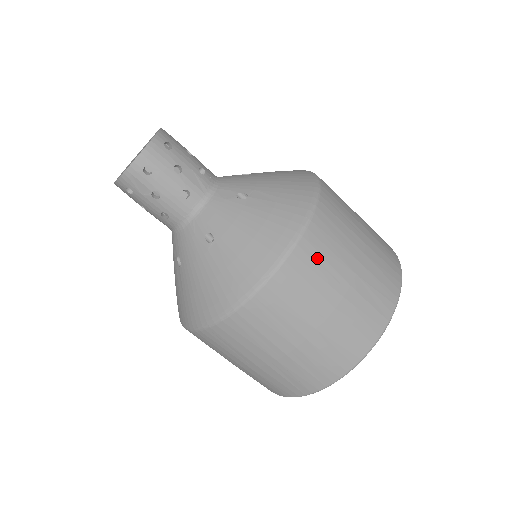
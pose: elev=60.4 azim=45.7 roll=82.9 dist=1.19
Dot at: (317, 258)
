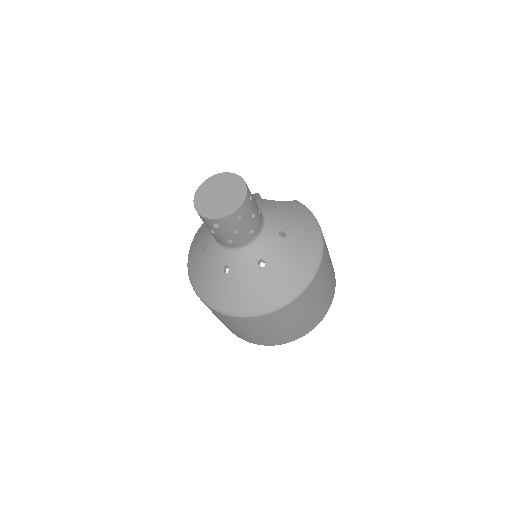
Dot at: (270, 321)
